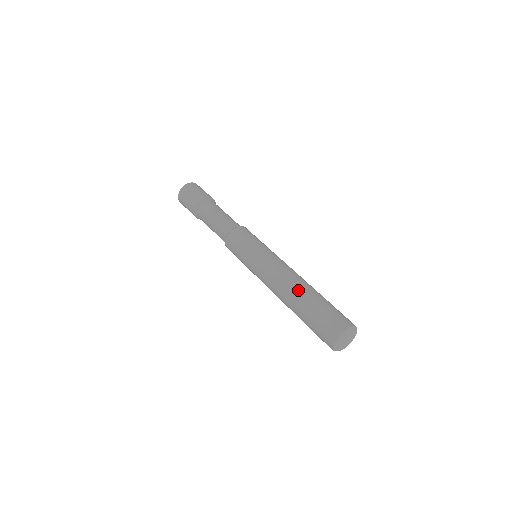
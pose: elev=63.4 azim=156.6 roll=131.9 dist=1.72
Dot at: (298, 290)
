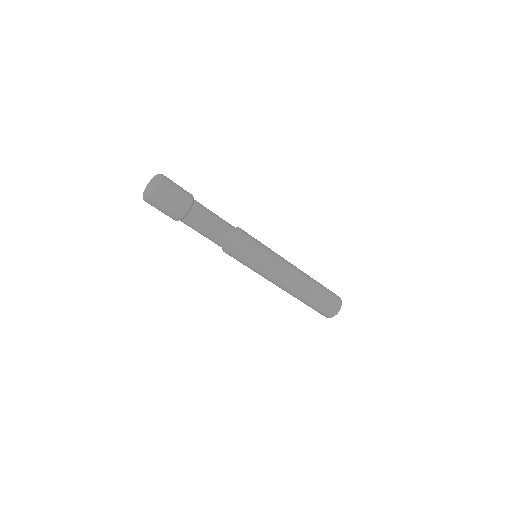
Dot at: (308, 286)
